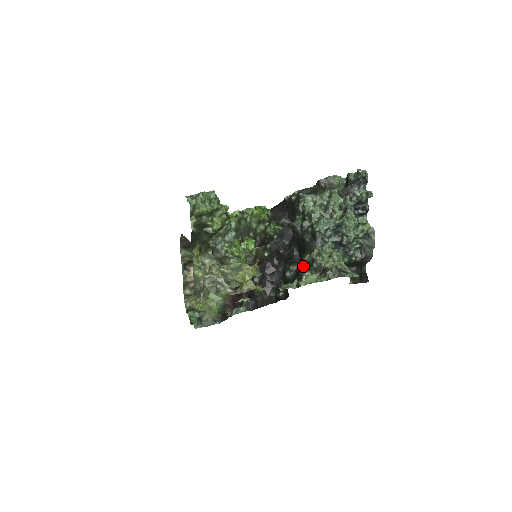
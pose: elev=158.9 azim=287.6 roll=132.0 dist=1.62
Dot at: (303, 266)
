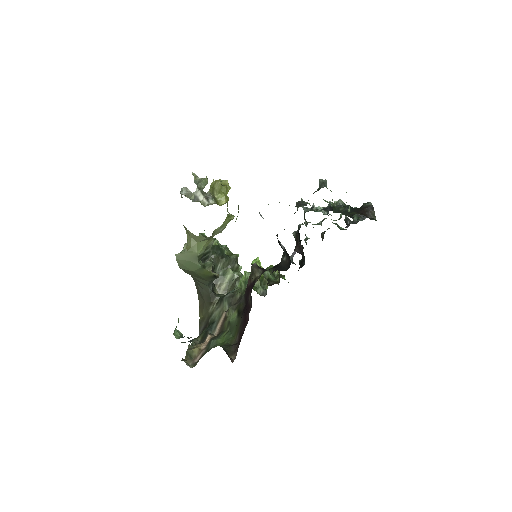
Dot at: occluded
